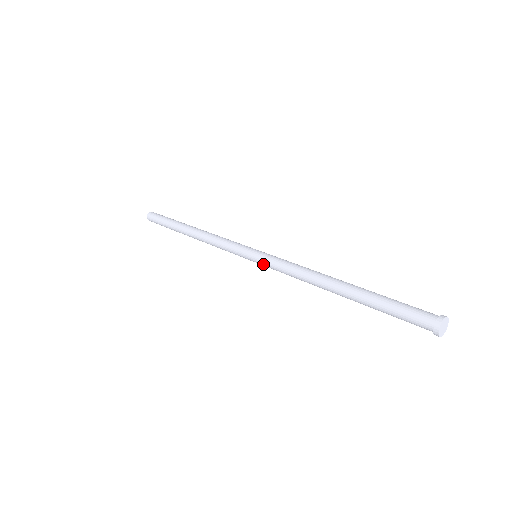
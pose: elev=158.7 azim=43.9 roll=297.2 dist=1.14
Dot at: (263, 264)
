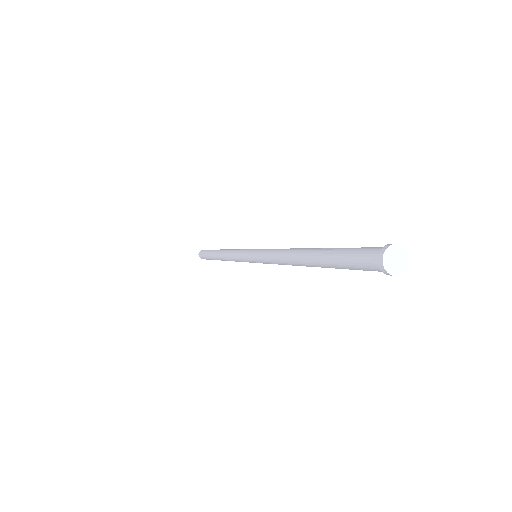
Dot at: (256, 258)
